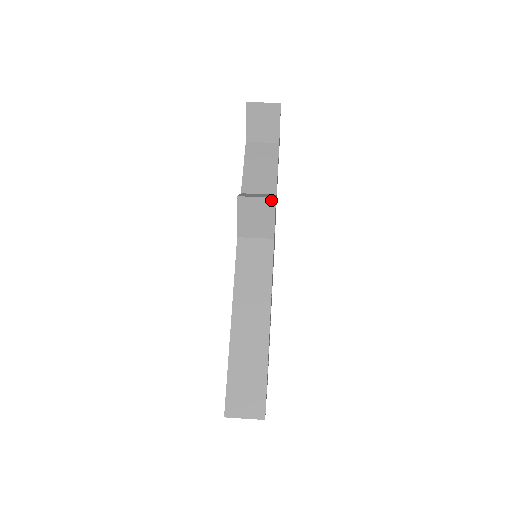
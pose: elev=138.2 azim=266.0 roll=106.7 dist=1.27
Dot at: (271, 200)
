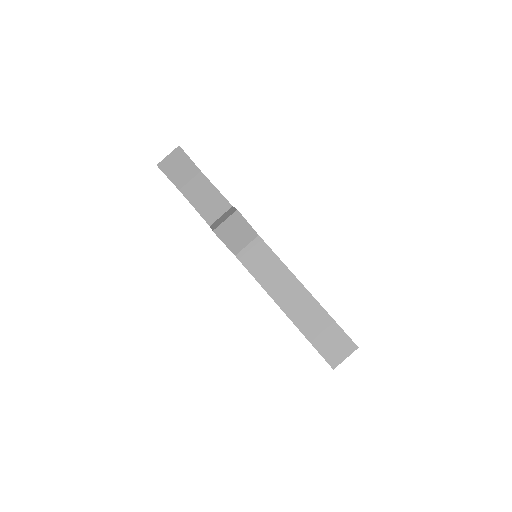
Dot at: (236, 214)
